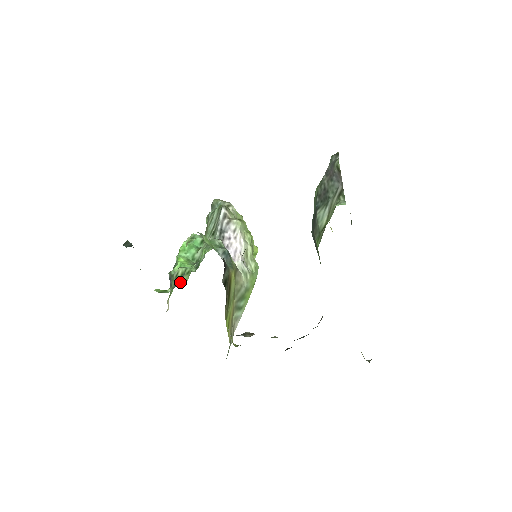
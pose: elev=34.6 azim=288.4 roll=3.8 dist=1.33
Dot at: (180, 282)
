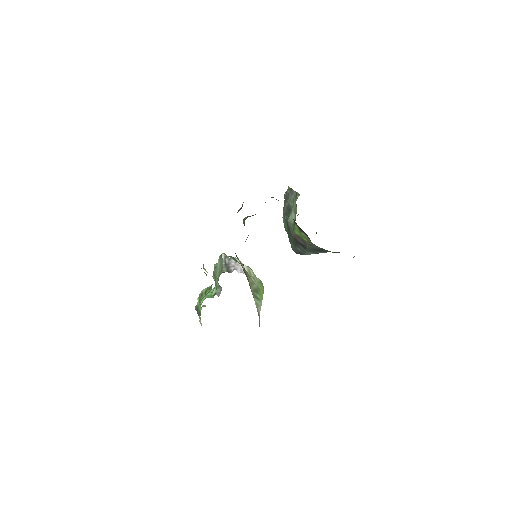
Dot at: occluded
